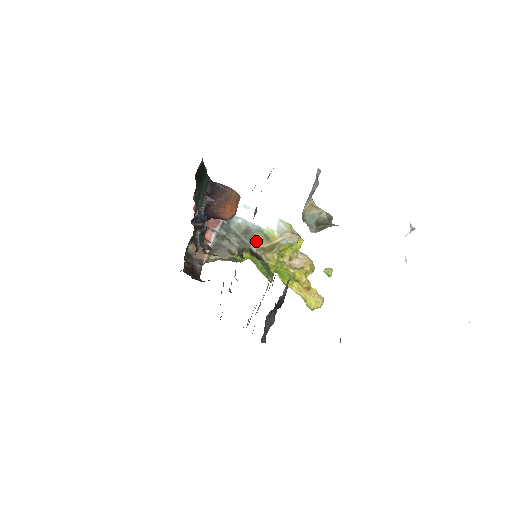
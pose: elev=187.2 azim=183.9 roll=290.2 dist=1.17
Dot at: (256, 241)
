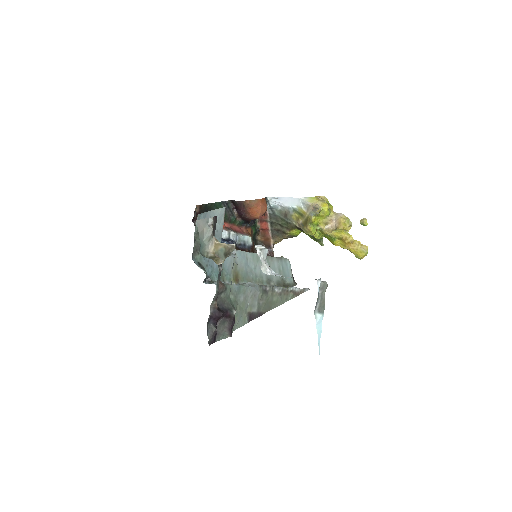
Dot at: (296, 219)
